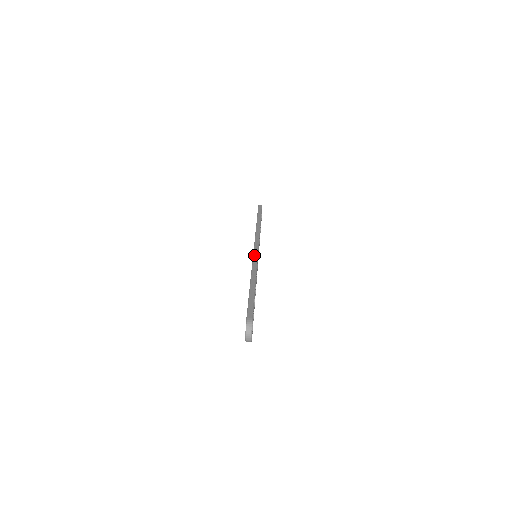
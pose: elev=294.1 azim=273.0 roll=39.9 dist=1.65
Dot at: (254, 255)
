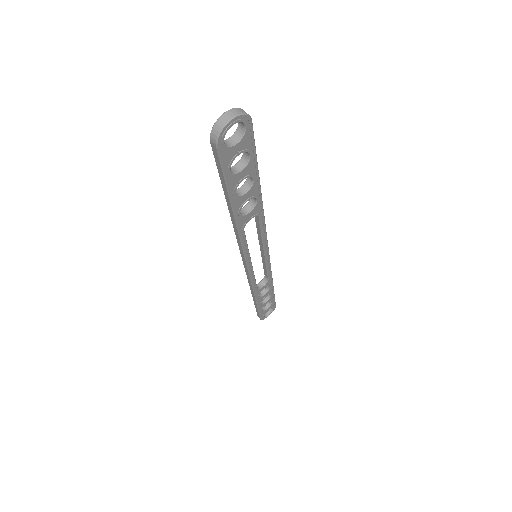
Dot at: occluded
